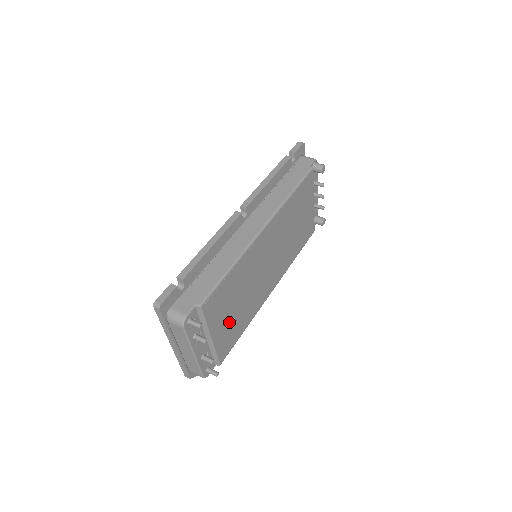
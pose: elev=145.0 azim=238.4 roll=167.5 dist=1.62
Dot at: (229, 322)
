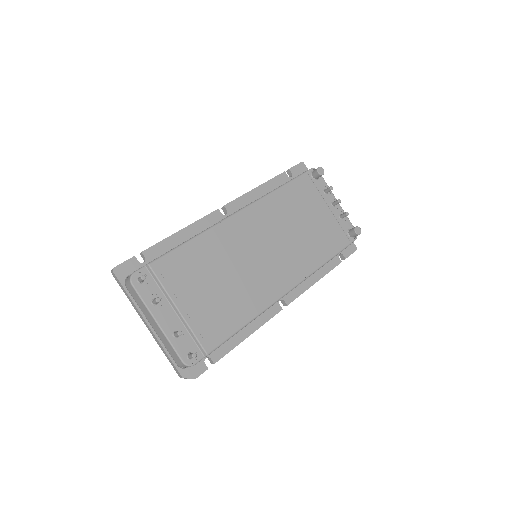
Dot at: (207, 302)
